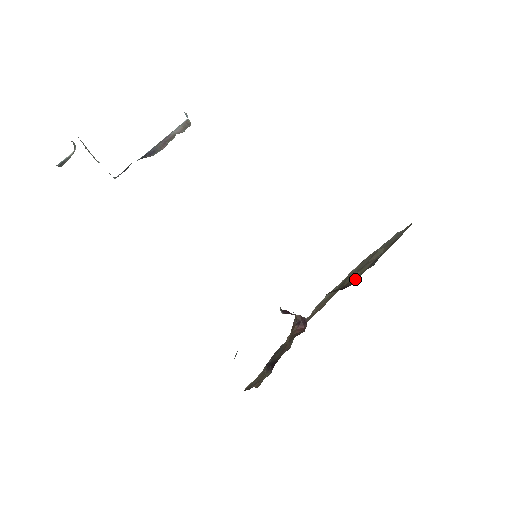
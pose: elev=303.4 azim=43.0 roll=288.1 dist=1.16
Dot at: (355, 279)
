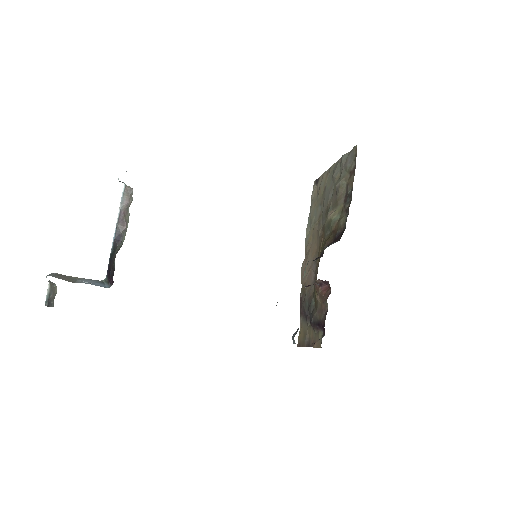
Dot at: (342, 224)
